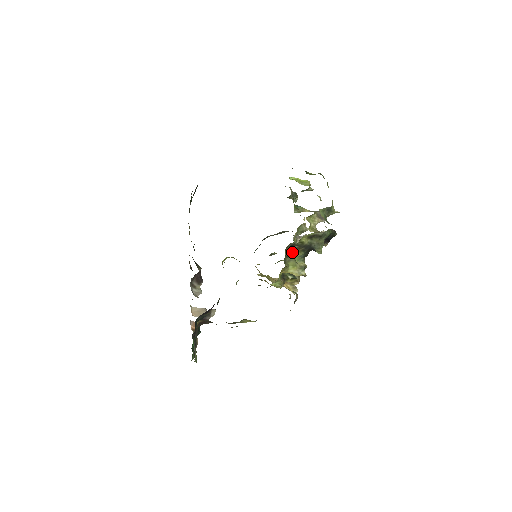
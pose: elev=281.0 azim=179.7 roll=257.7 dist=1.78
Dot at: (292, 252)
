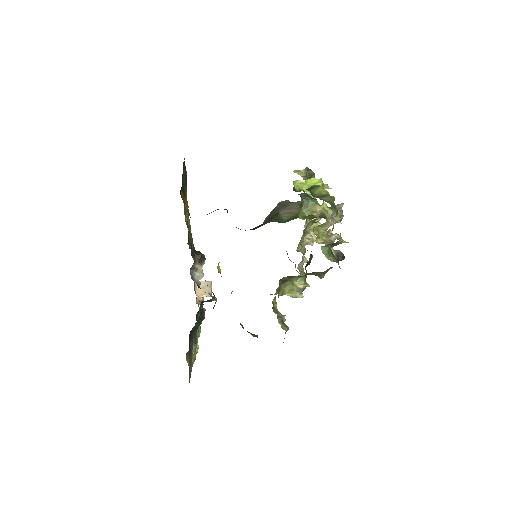
Dot at: (288, 279)
